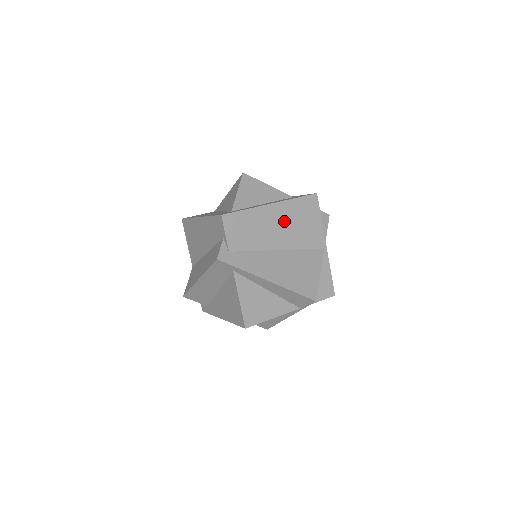
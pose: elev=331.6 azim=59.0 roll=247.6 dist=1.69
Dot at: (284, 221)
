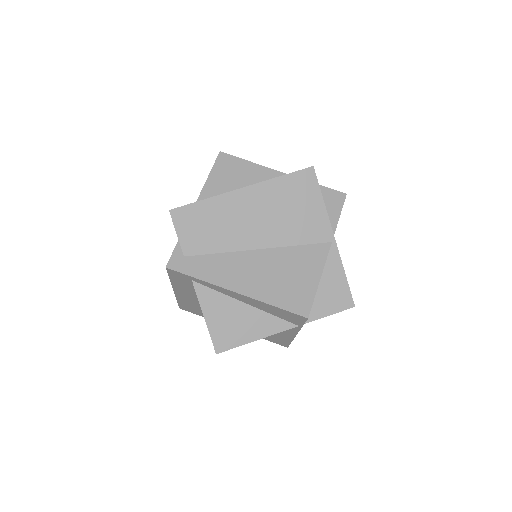
Dot at: (263, 210)
